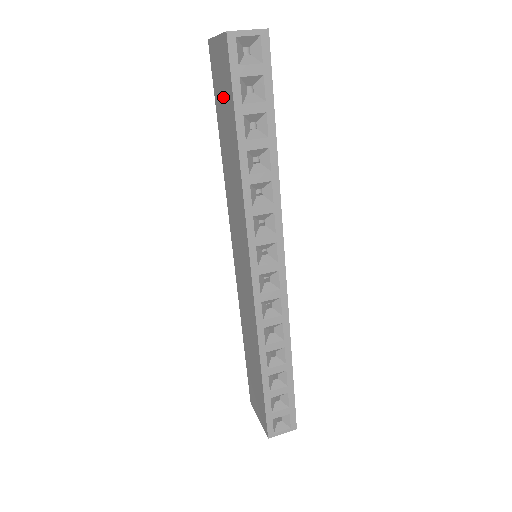
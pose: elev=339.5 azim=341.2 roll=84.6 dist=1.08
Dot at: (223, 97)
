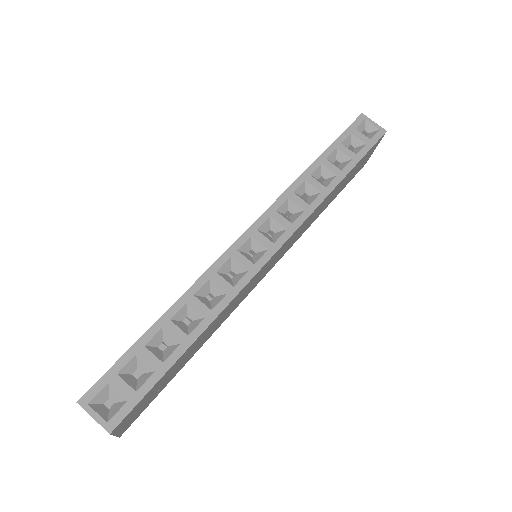
Dot at: occluded
